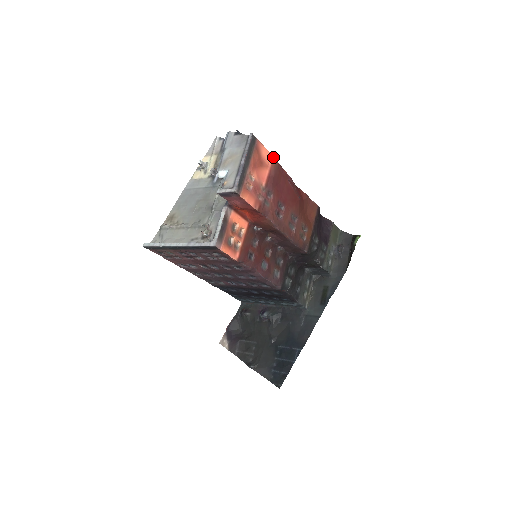
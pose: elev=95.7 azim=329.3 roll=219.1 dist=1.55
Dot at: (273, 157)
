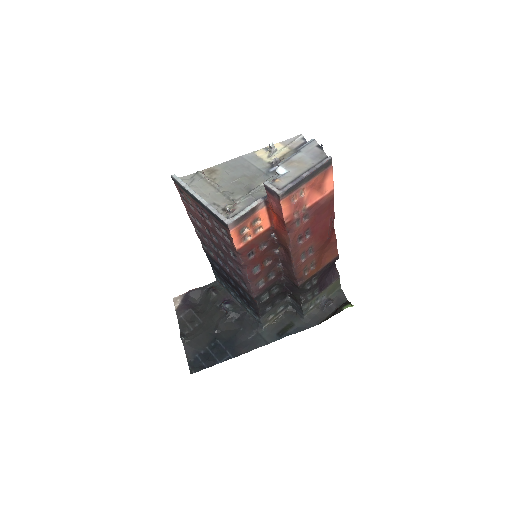
Dot at: (333, 189)
